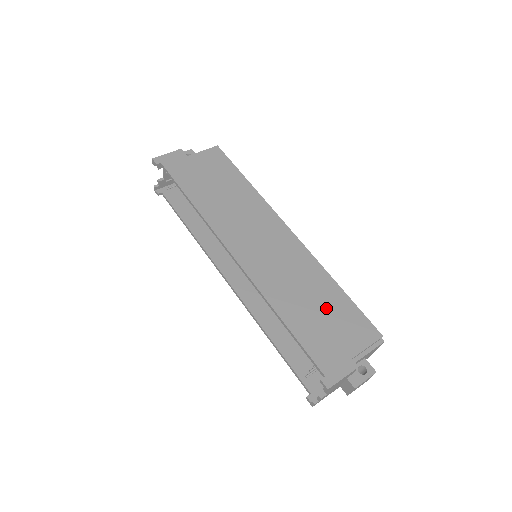
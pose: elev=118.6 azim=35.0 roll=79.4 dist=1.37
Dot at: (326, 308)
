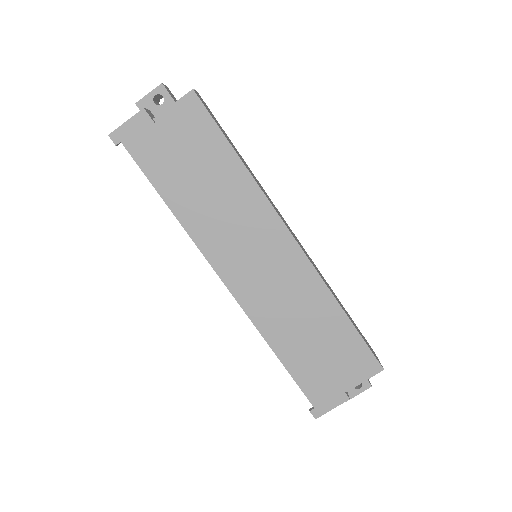
Dot at: (326, 341)
